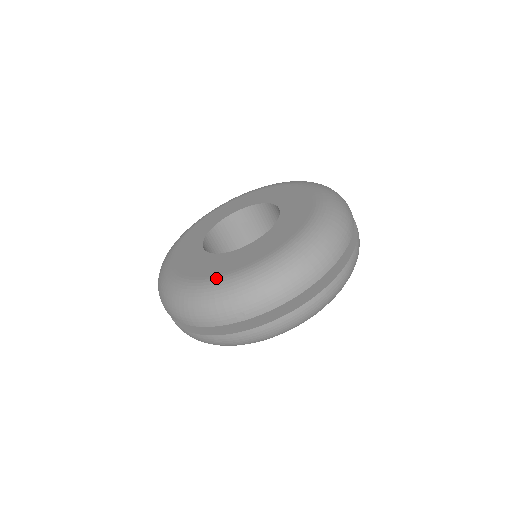
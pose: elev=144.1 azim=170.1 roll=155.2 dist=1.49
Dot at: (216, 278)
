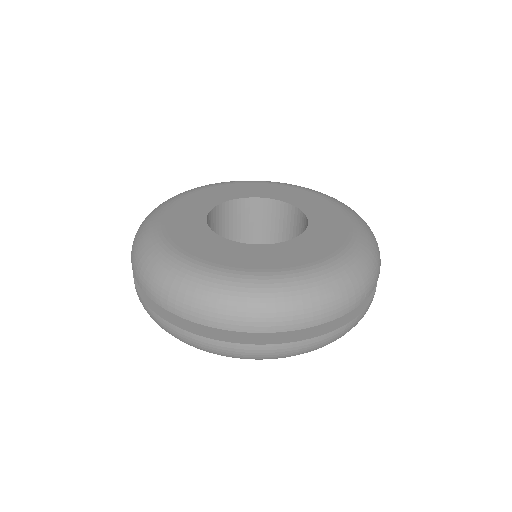
Dot at: (328, 261)
